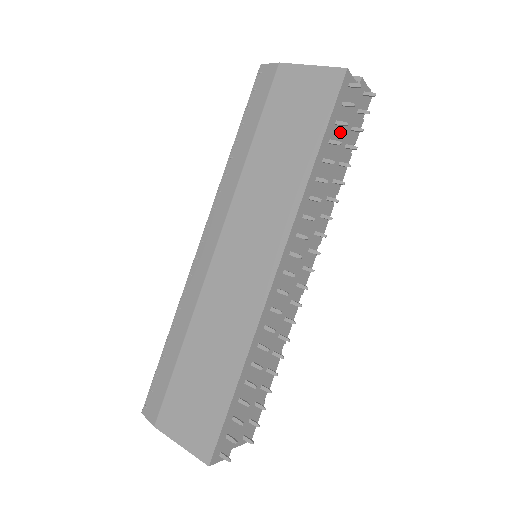
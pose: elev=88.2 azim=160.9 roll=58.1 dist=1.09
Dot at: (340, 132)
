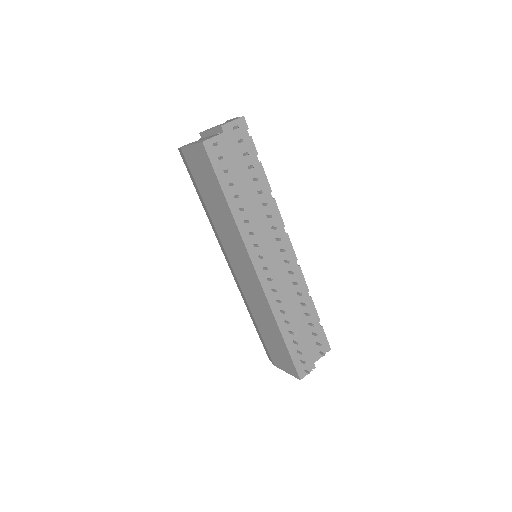
Dot at: (234, 169)
